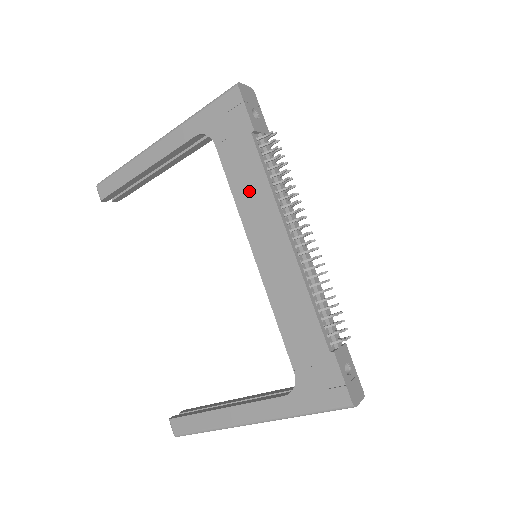
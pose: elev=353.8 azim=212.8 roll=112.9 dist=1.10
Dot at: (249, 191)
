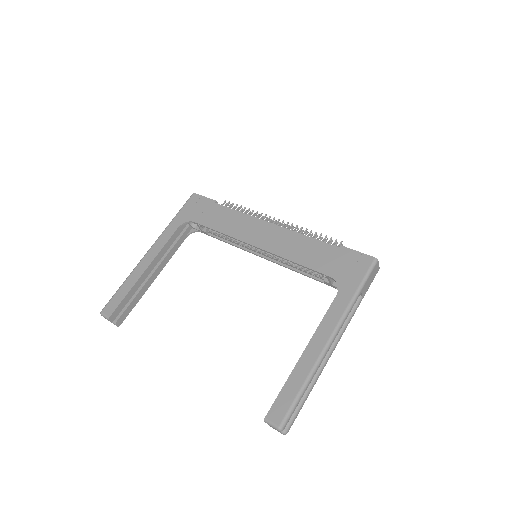
Dot at: (231, 223)
